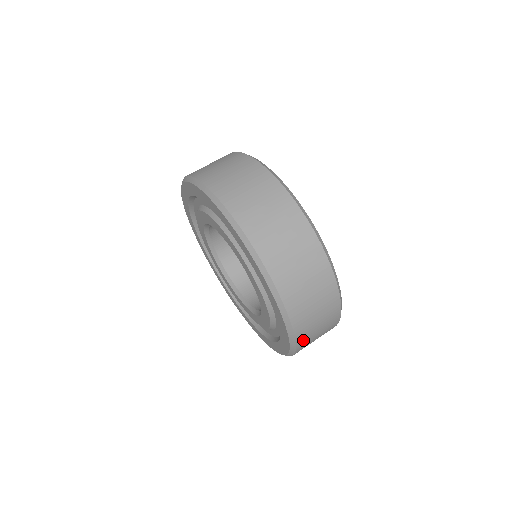
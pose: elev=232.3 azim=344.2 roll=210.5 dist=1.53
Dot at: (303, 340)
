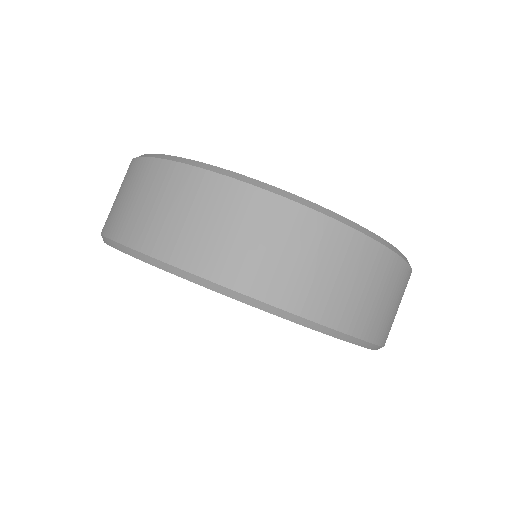
Dot at: occluded
